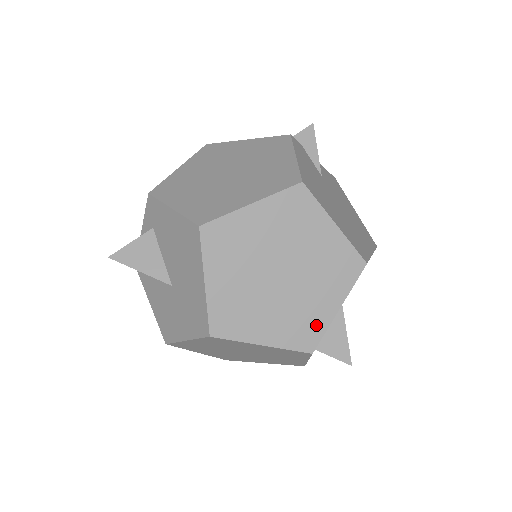
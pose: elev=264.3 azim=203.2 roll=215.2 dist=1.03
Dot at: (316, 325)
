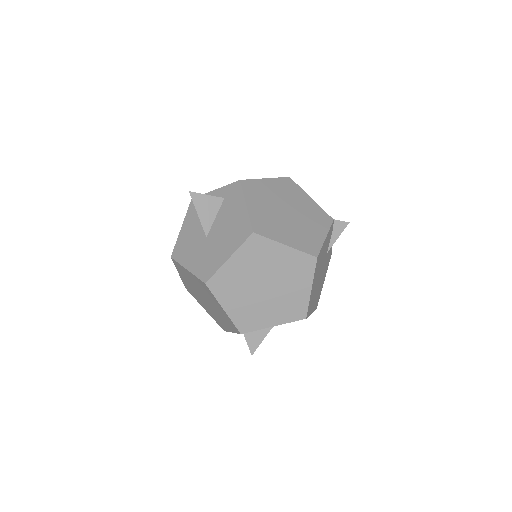
Dot at: (256, 323)
